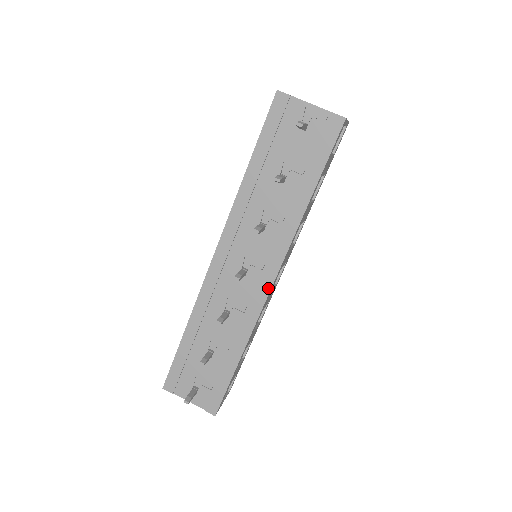
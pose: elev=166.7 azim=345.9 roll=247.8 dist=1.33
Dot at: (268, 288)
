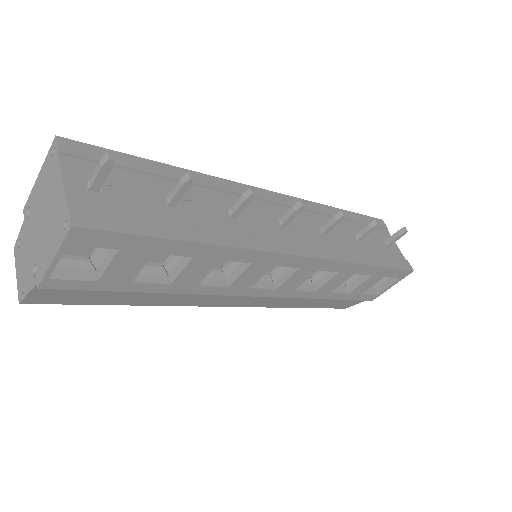
Dot at: (294, 252)
